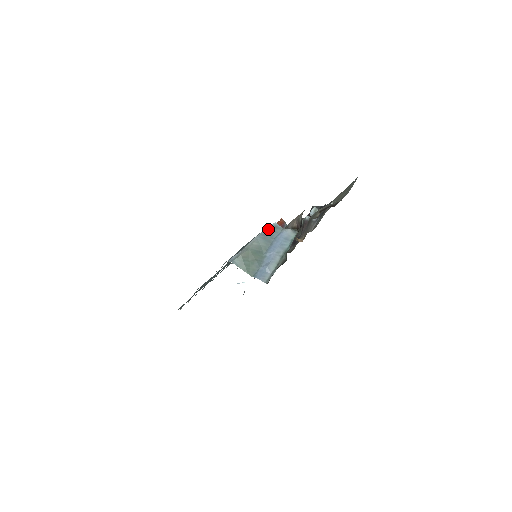
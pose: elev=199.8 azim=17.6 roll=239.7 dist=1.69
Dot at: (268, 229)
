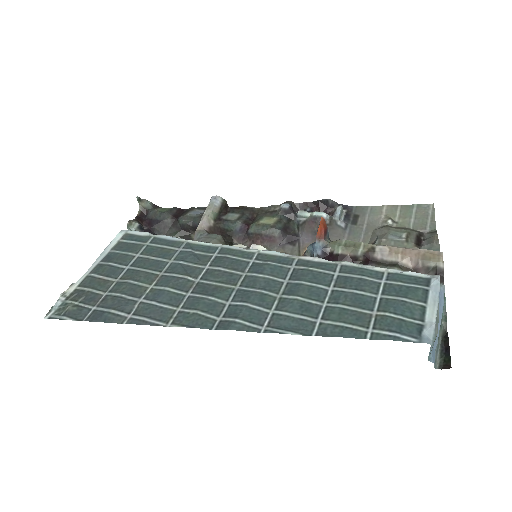
Dot at: occluded
